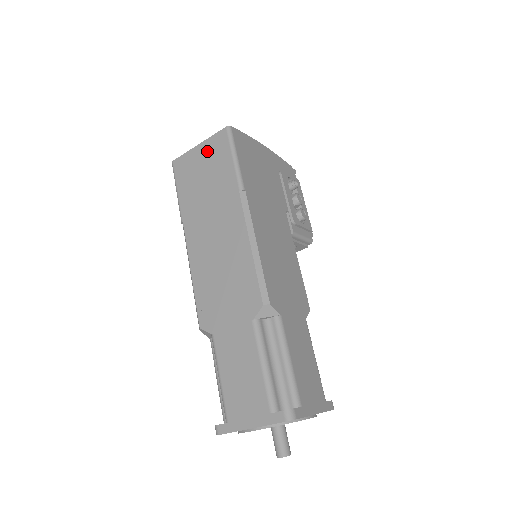
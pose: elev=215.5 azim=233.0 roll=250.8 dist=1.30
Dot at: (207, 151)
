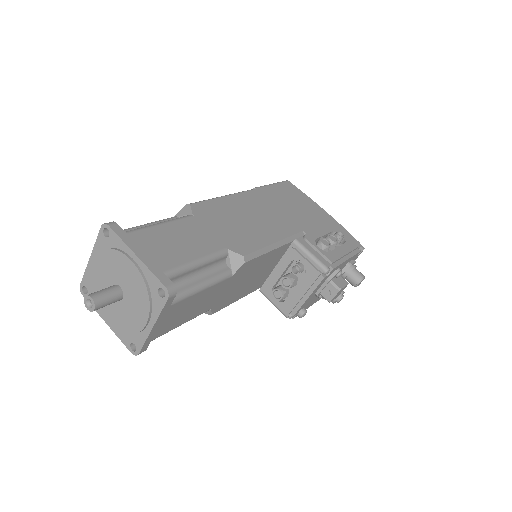
Dot at: occluded
